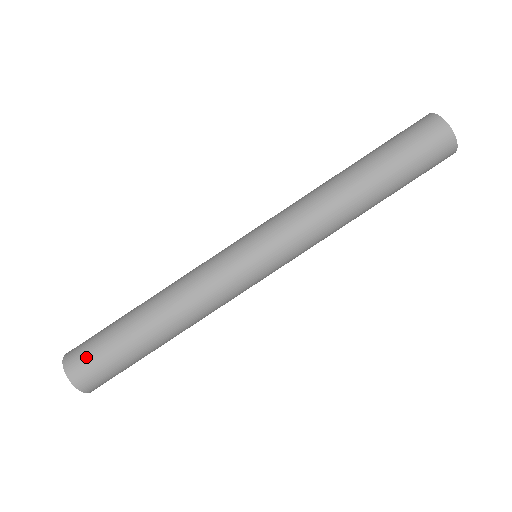
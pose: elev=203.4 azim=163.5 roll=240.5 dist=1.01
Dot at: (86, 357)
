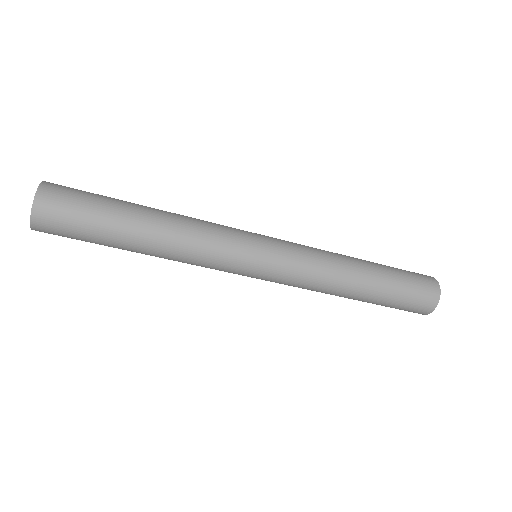
Dot at: (66, 201)
